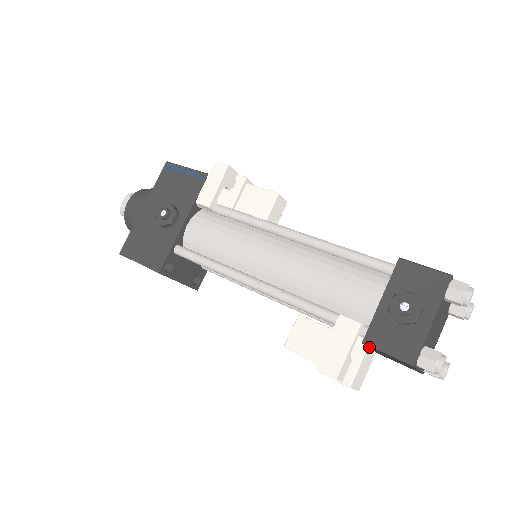
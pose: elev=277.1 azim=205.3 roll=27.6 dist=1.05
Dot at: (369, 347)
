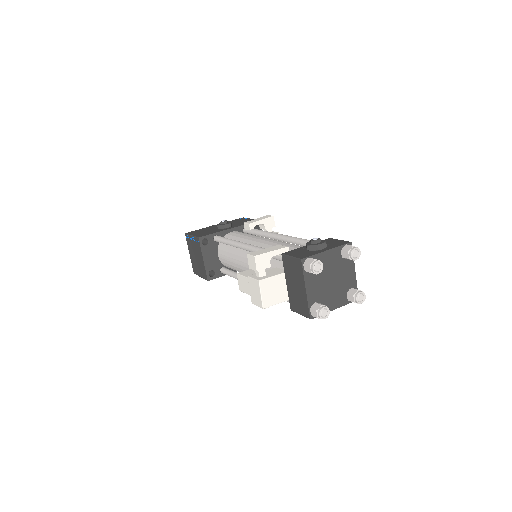
Dot at: (285, 269)
